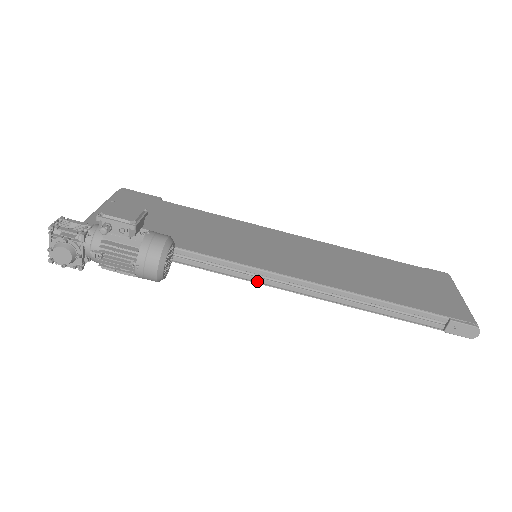
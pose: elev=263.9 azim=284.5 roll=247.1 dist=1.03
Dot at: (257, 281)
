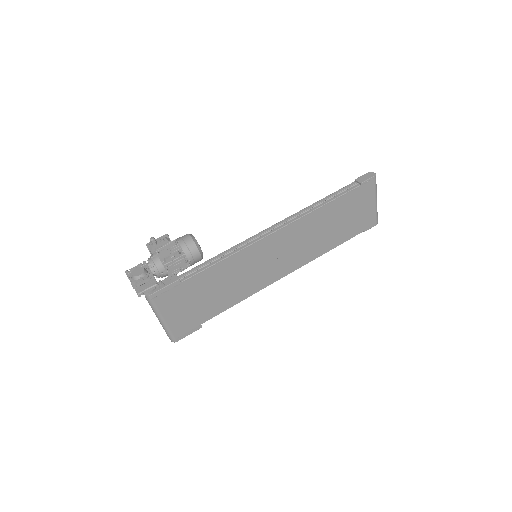
Dot at: (257, 240)
